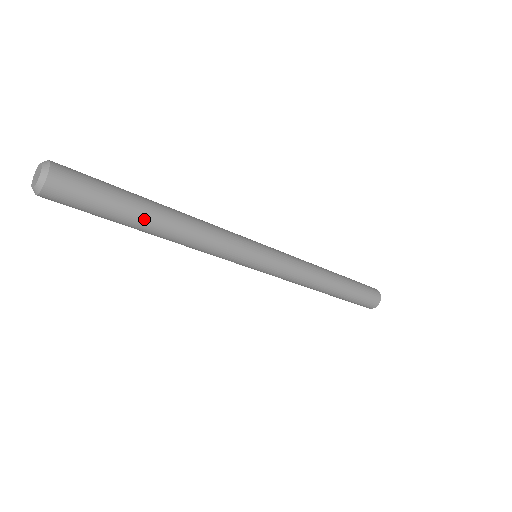
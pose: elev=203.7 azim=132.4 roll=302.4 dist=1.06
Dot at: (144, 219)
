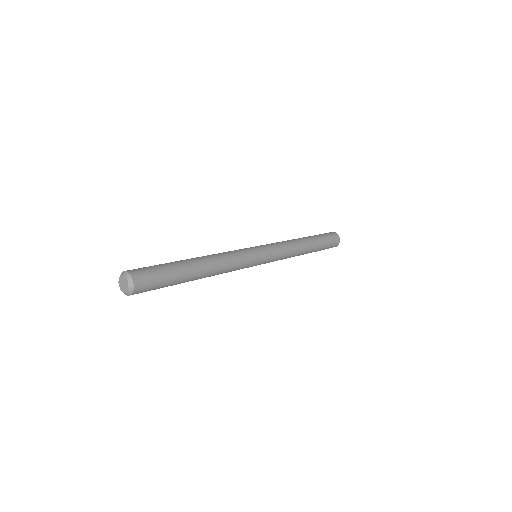
Dot at: (184, 282)
